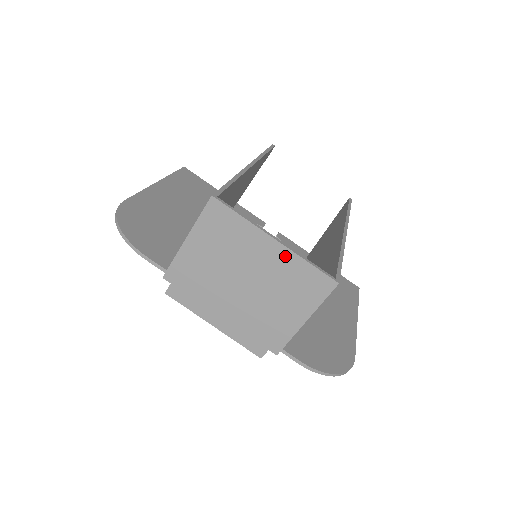
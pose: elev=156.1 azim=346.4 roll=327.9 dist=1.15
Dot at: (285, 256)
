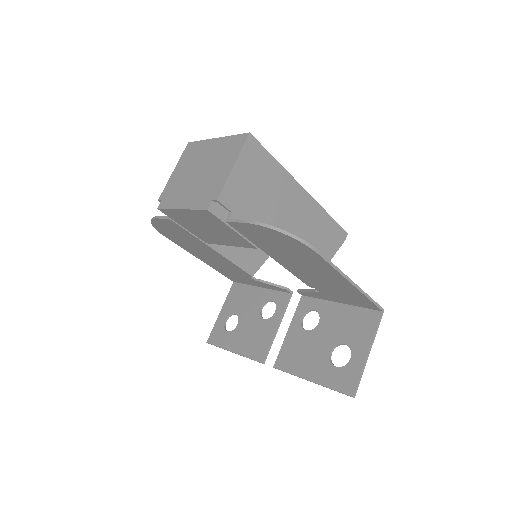
Dot at: (221, 141)
